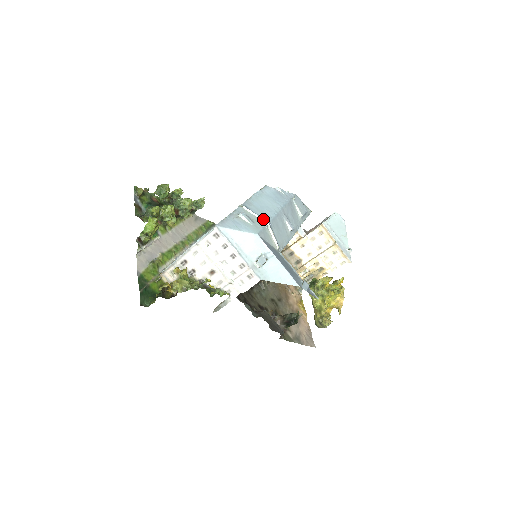
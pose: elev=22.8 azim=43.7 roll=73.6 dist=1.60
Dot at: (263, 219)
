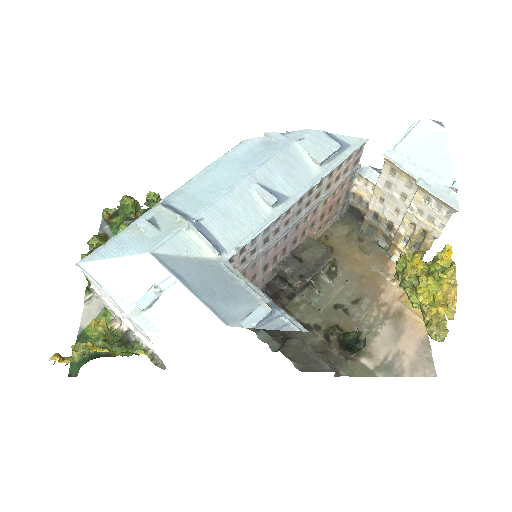
Dot at: (180, 217)
